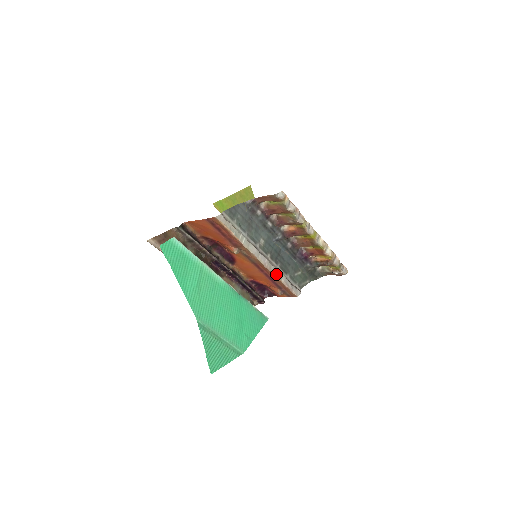
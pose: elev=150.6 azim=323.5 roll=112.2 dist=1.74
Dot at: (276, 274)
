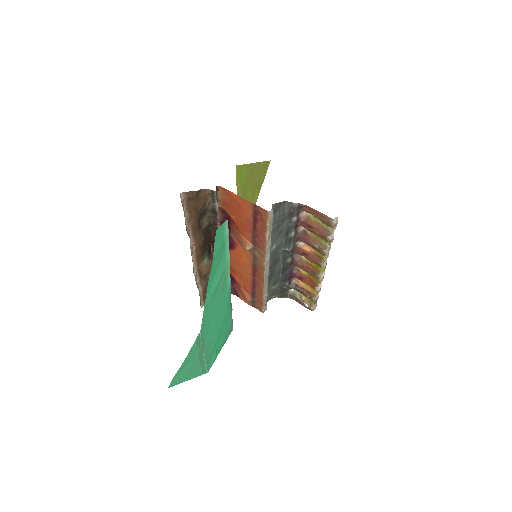
Dot at: (265, 287)
